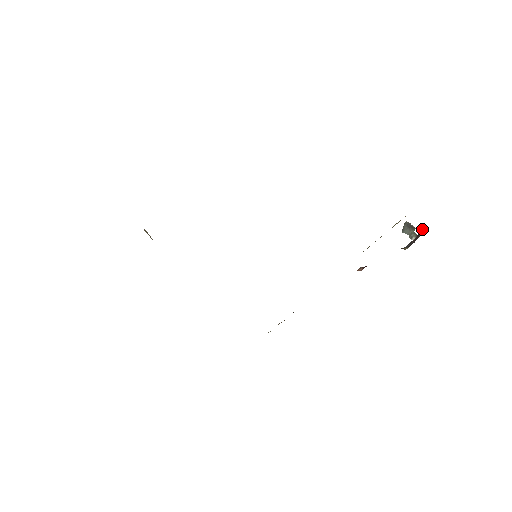
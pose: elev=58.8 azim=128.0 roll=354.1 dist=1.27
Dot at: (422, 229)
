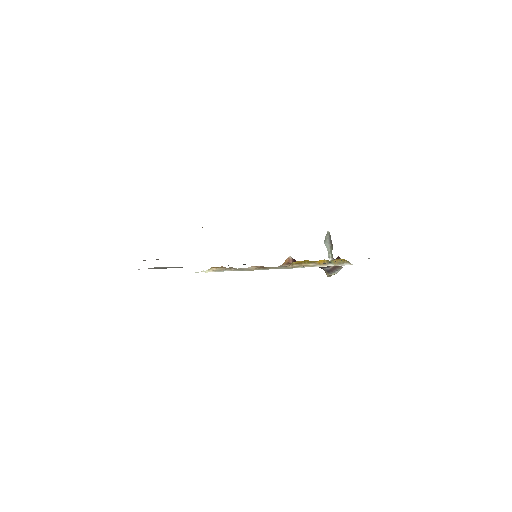
Dot at: occluded
